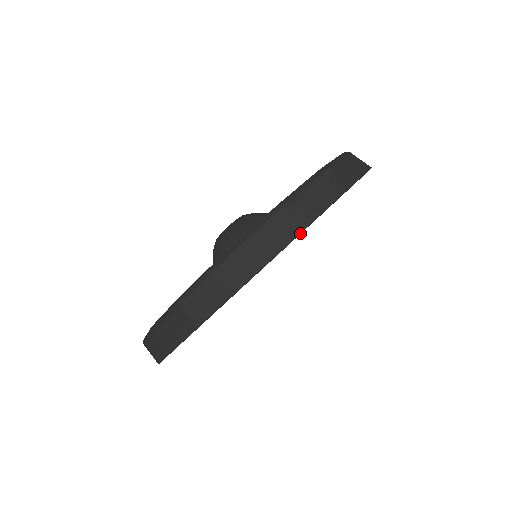
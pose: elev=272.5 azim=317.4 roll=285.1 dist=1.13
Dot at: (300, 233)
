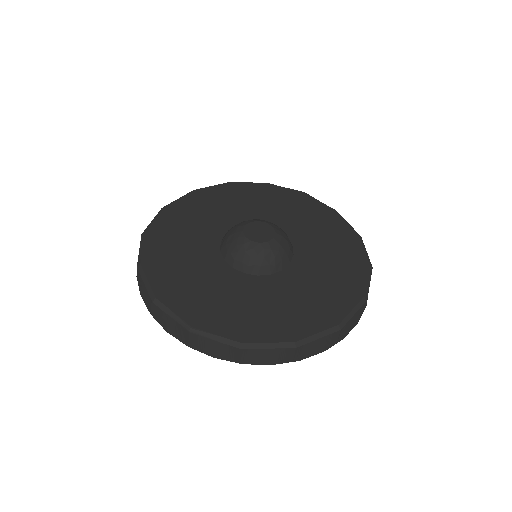
Dot at: occluded
